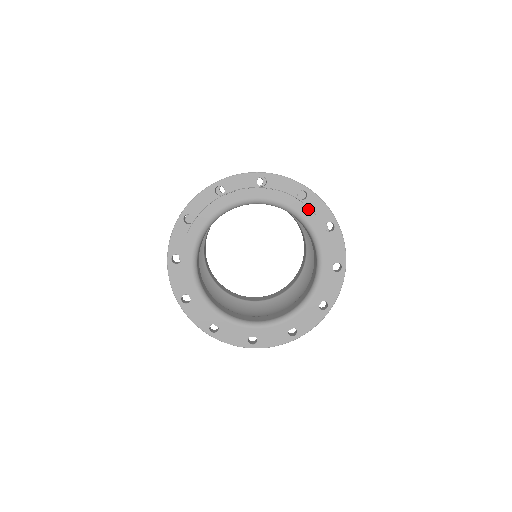
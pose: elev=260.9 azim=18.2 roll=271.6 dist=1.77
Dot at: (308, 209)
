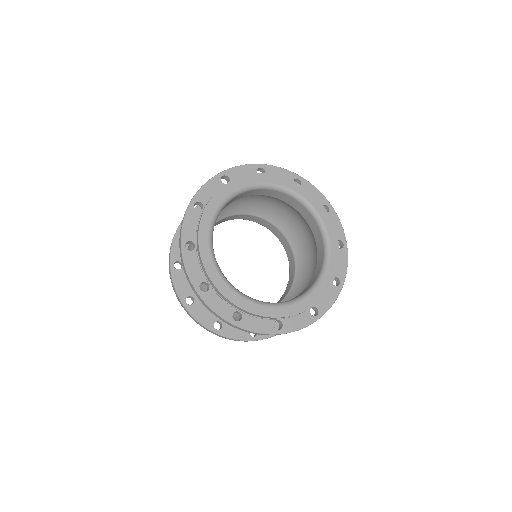
Dot at: (330, 218)
